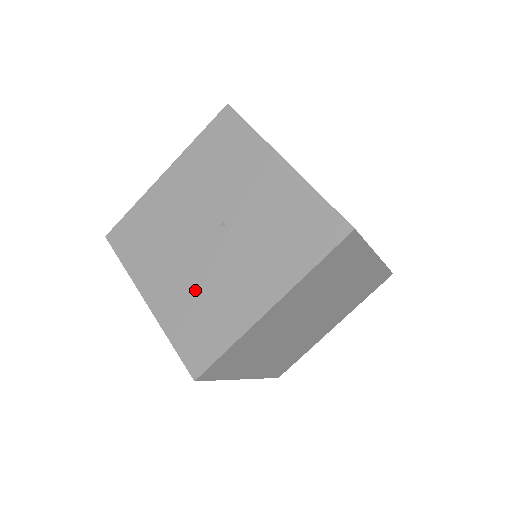
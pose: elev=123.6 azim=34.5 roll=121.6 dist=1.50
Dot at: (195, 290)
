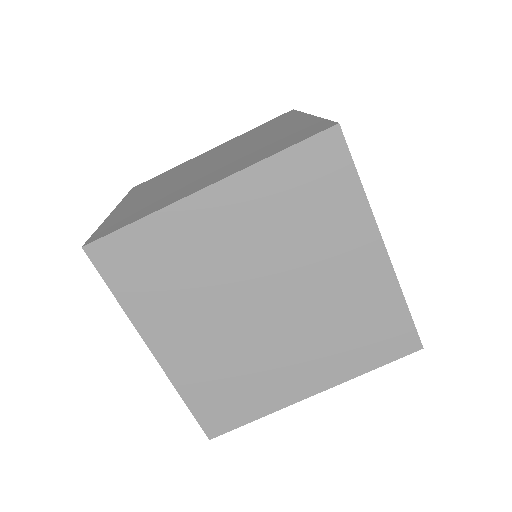
Dot at: occluded
